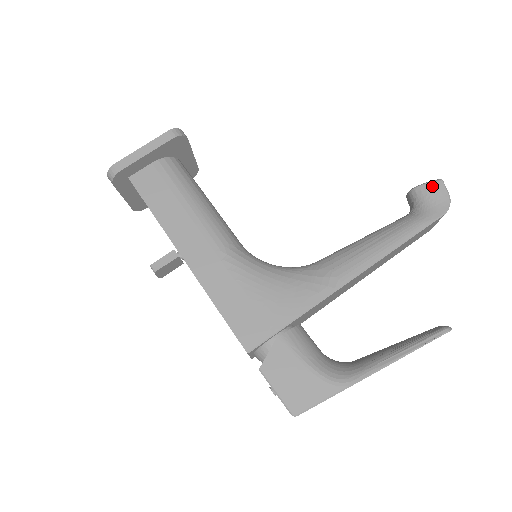
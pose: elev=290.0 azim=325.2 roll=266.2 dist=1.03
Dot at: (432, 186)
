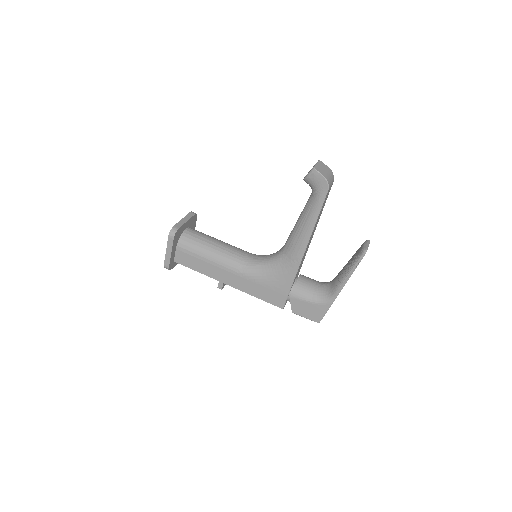
Dot at: (312, 176)
